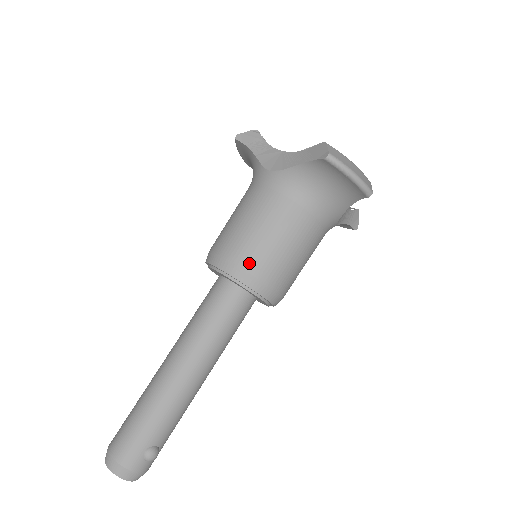
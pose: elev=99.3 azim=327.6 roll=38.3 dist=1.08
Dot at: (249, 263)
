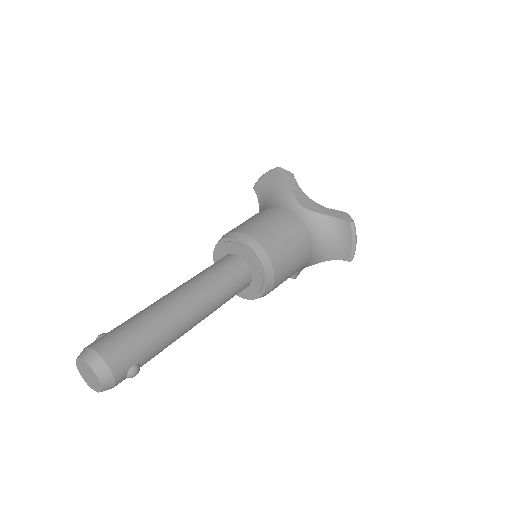
Dot at: (274, 257)
